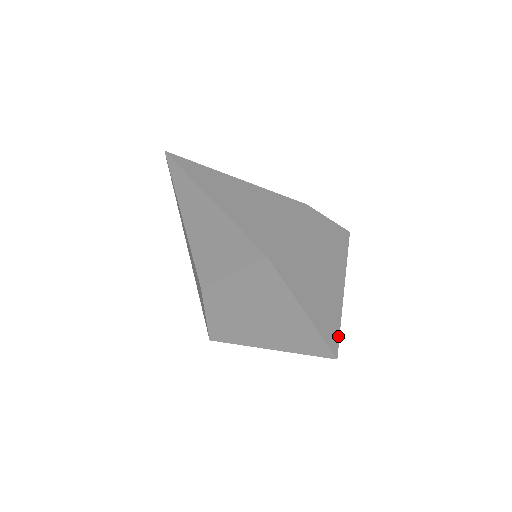
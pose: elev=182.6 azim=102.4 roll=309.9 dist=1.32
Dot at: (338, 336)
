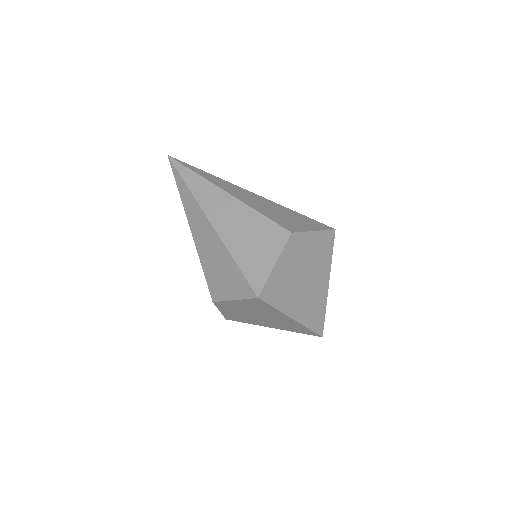
Dot at: (323, 320)
